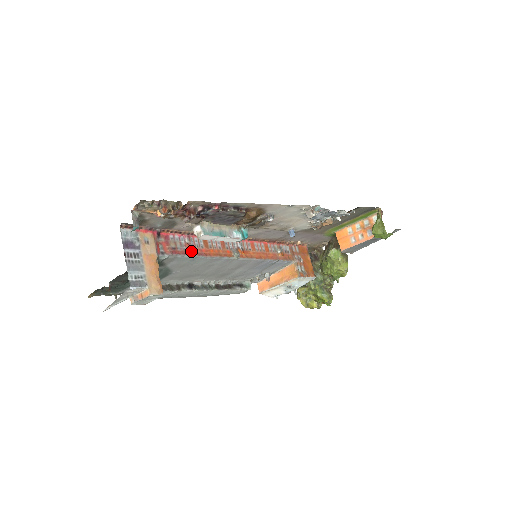
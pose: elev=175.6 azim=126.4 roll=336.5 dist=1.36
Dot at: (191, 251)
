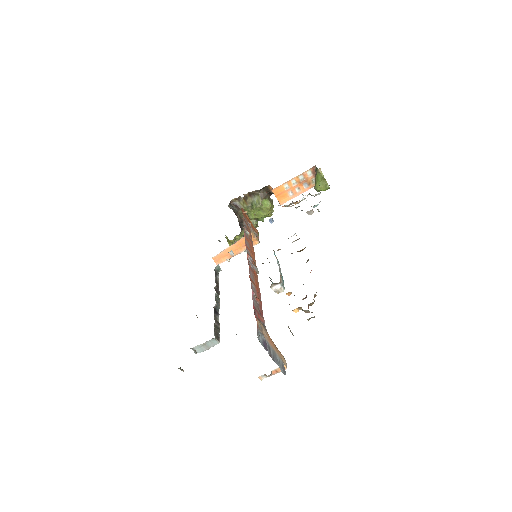
Dot at: (259, 301)
